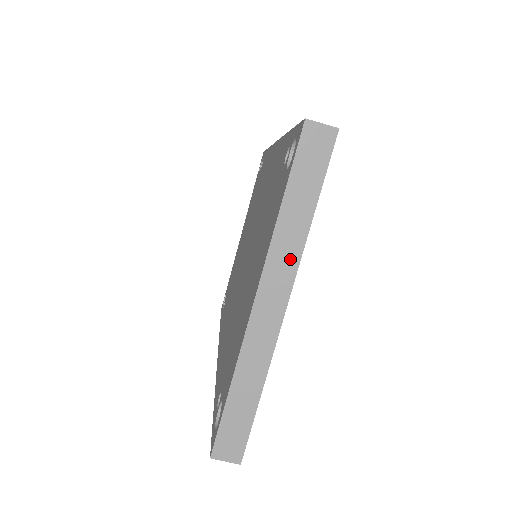
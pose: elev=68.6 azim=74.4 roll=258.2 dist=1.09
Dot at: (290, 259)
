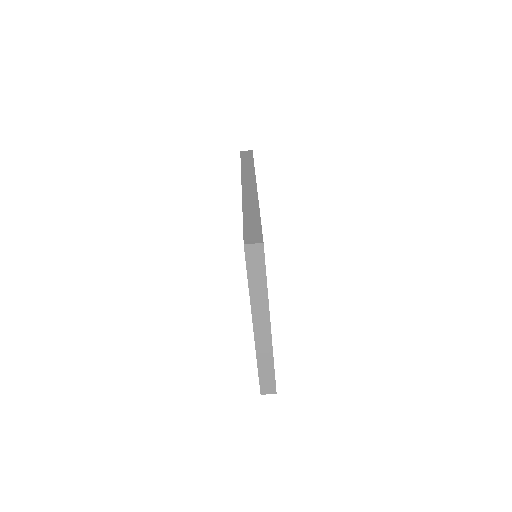
Dot at: (263, 306)
